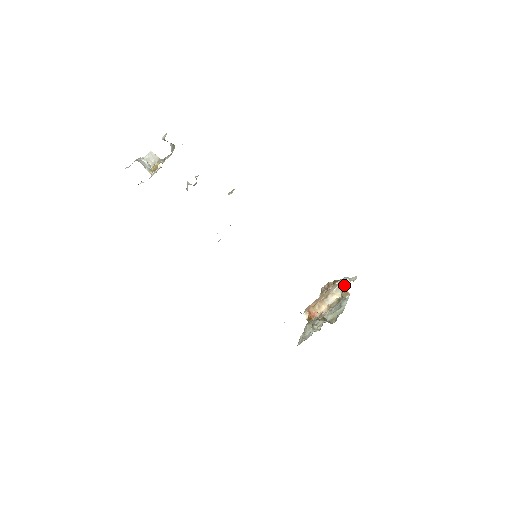
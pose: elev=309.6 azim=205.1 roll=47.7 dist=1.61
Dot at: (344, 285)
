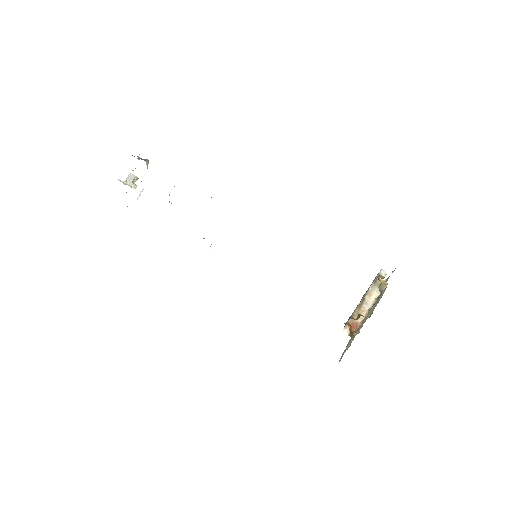
Dot at: occluded
